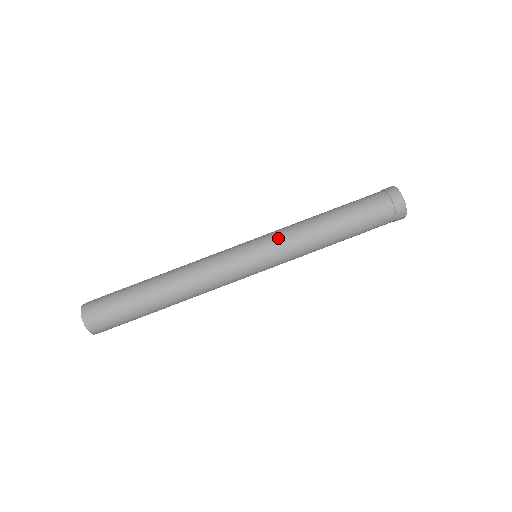
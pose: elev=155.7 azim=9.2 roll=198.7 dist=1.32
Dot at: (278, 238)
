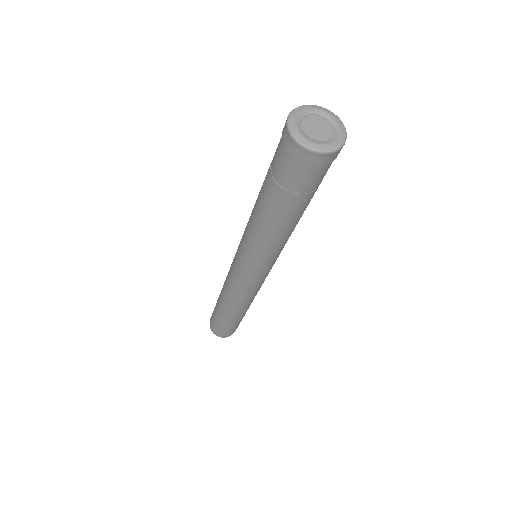
Dot at: (243, 245)
